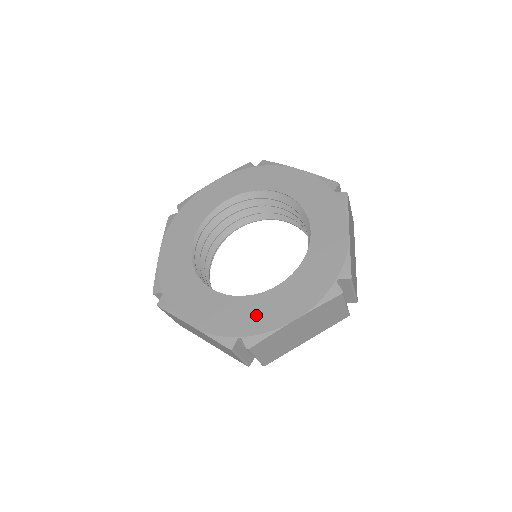
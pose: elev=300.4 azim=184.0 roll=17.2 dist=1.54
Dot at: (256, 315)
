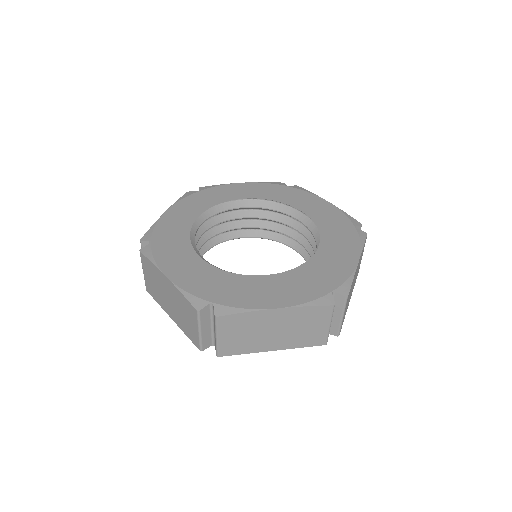
Dot at: (326, 271)
